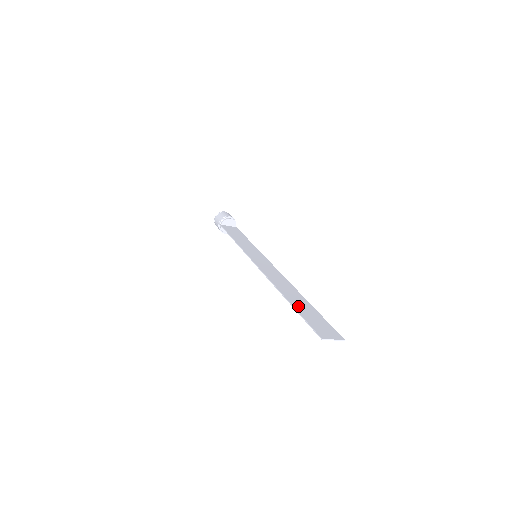
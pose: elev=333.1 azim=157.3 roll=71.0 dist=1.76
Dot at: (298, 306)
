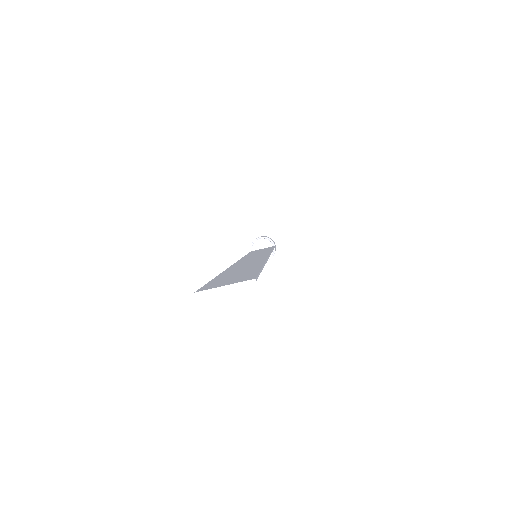
Dot at: (227, 273)
